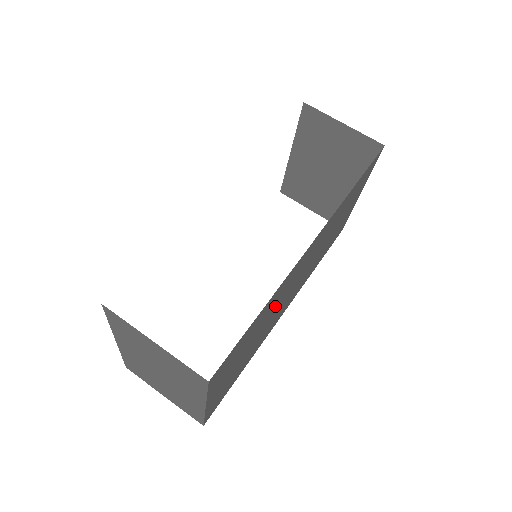
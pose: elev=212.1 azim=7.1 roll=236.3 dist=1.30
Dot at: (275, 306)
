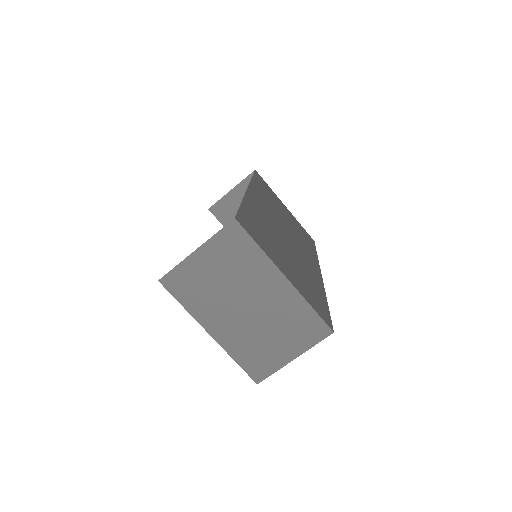
Dot at: (274, 231)
